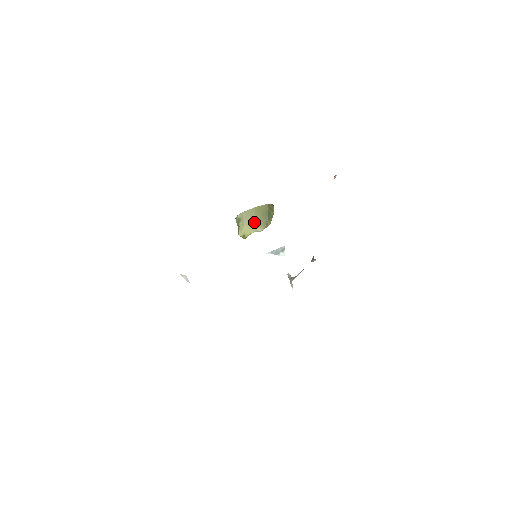
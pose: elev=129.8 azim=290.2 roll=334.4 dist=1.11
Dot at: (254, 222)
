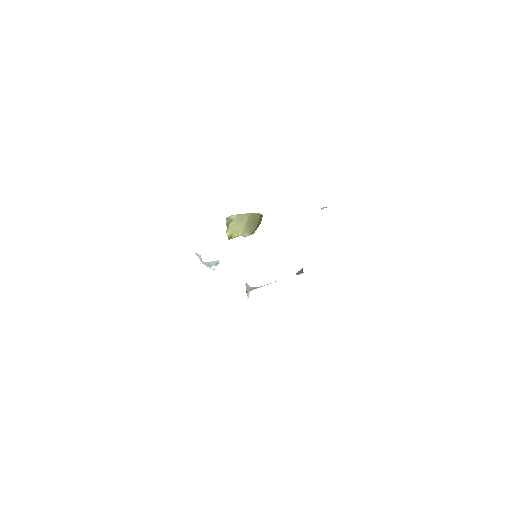
Dot at: (244, 226)
